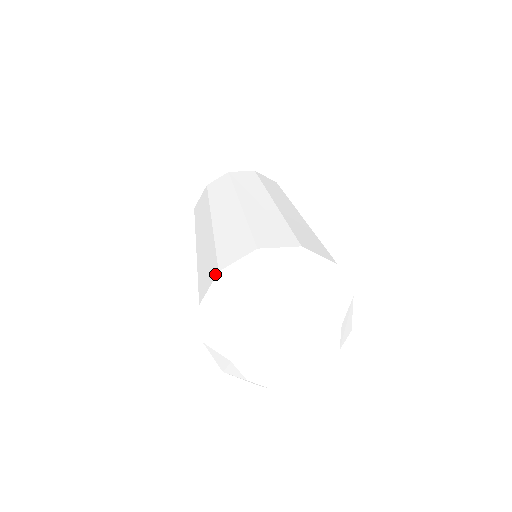
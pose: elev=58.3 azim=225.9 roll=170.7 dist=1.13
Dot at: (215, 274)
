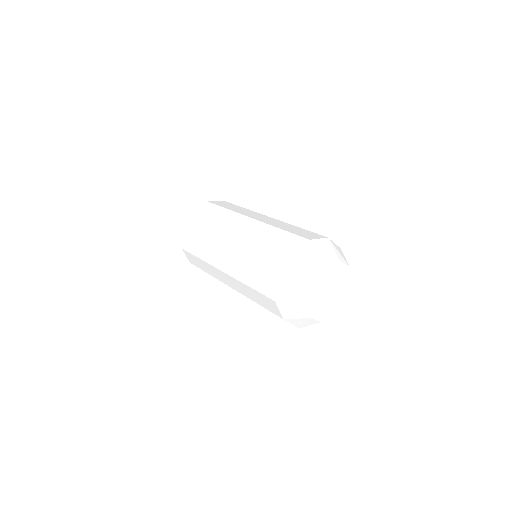
Dot at: (275, 280)
